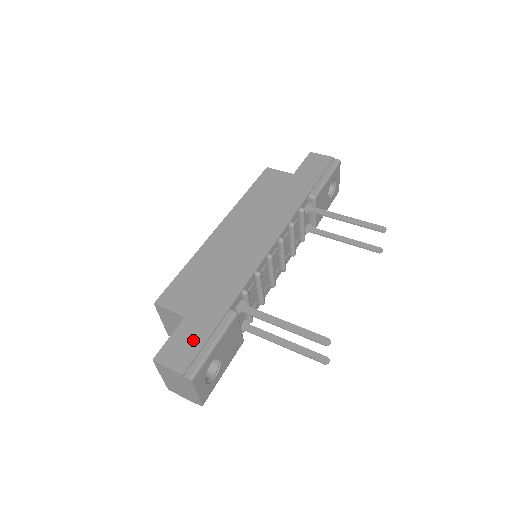
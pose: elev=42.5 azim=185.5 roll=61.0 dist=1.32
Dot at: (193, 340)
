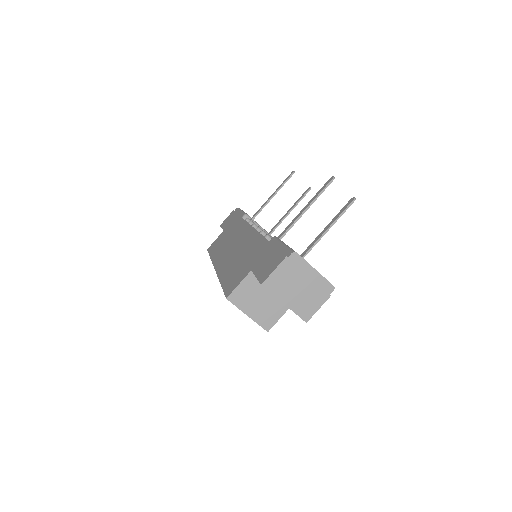
Dot at: (269, 258)
